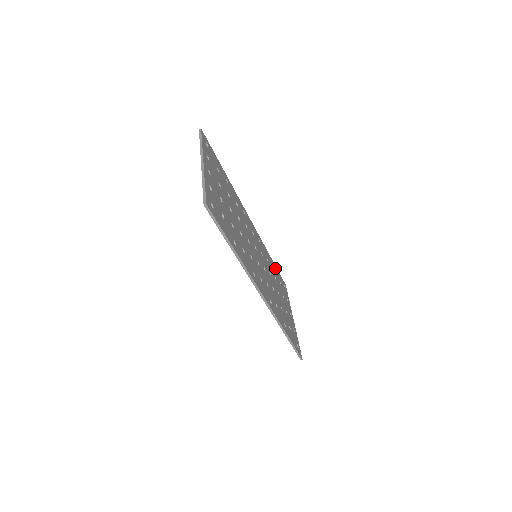
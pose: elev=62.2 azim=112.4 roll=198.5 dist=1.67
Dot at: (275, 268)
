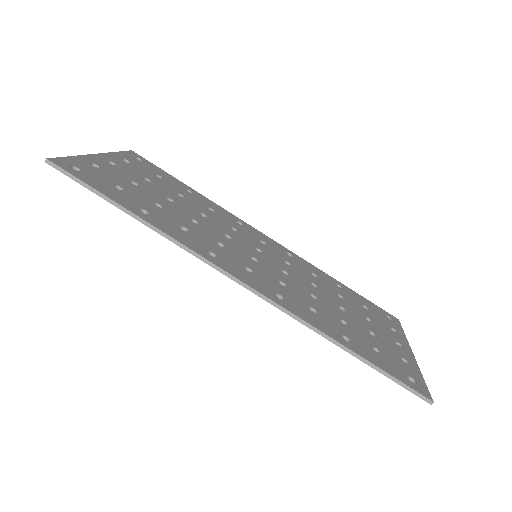
Dot at: (352, 293)
